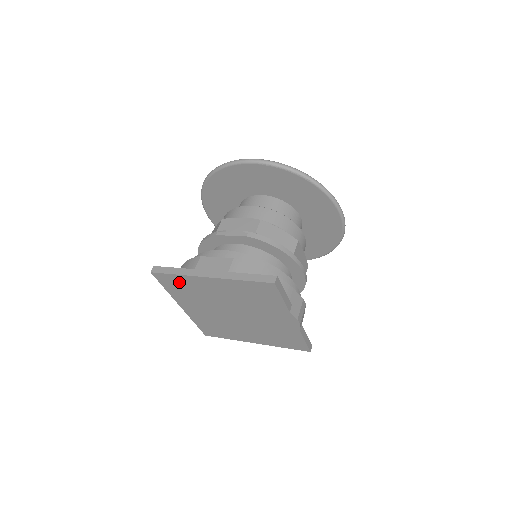
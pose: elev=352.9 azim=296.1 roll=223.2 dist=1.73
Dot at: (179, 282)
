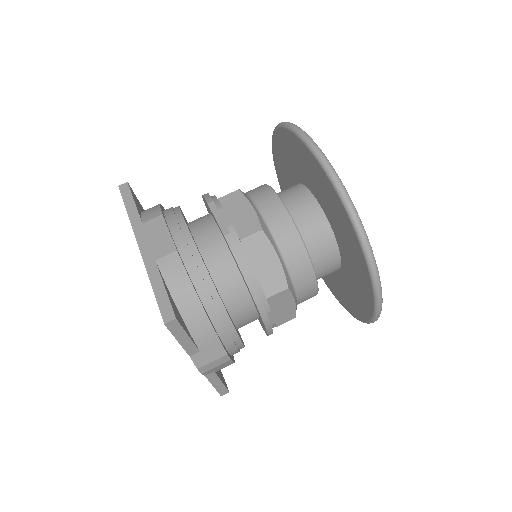
Dot at: occluded
